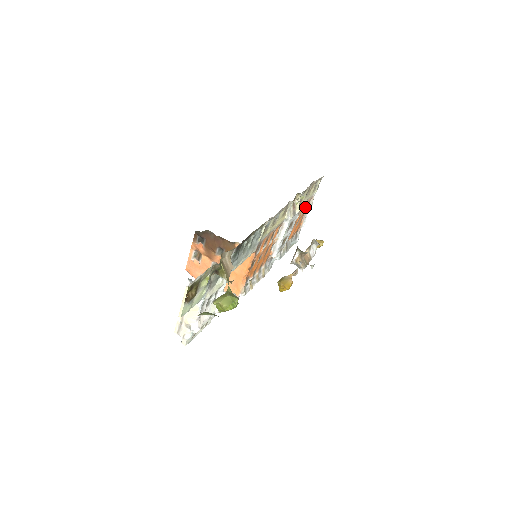
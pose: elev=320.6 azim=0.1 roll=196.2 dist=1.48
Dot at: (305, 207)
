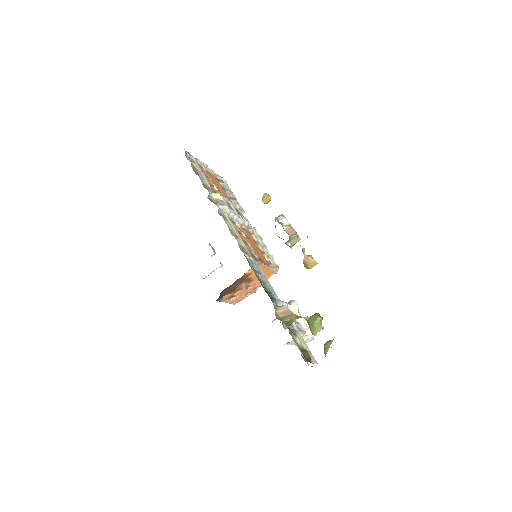
Dot at: (205, 174)
